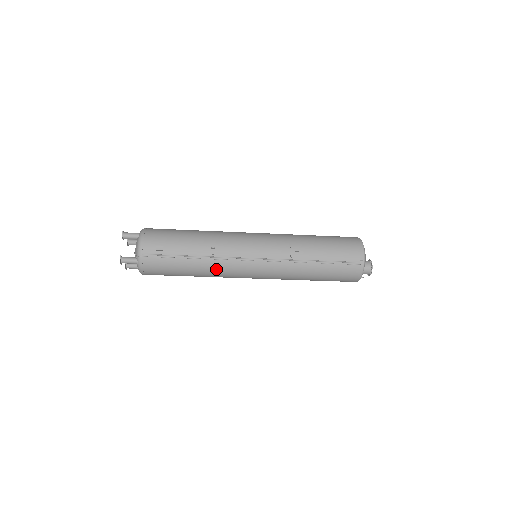
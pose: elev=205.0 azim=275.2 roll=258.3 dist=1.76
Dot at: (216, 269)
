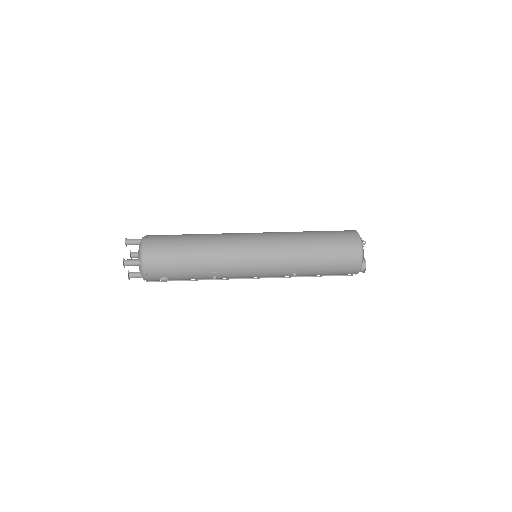
Dot at: occluded
